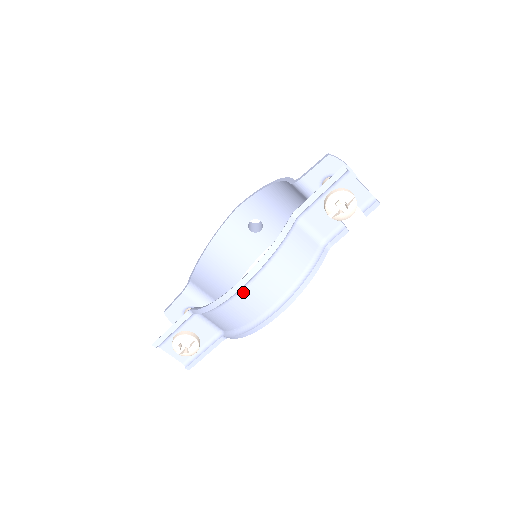
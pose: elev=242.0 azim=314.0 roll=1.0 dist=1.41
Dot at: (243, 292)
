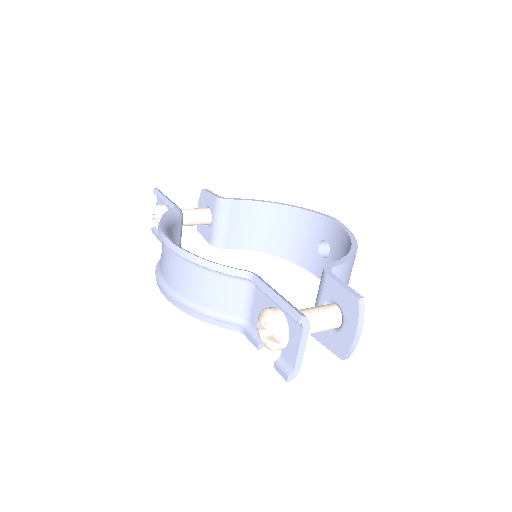
Dot at: (168, 248)
